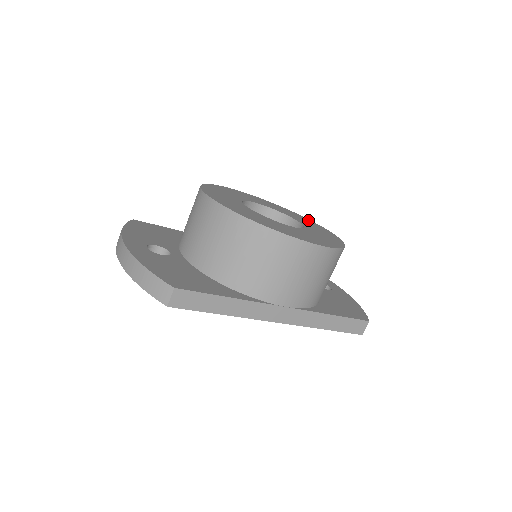
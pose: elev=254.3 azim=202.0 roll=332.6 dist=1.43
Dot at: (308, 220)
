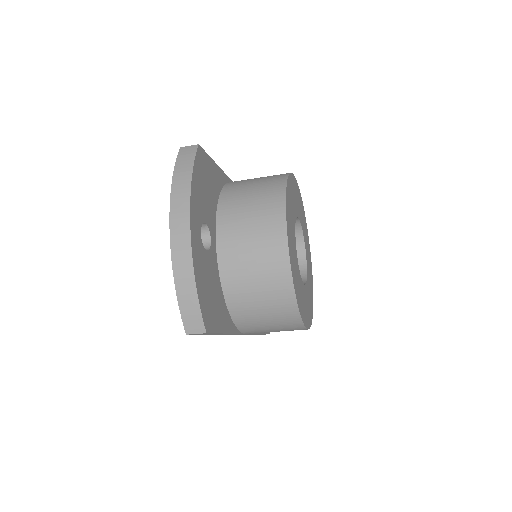
Dot at: (308, 238)
